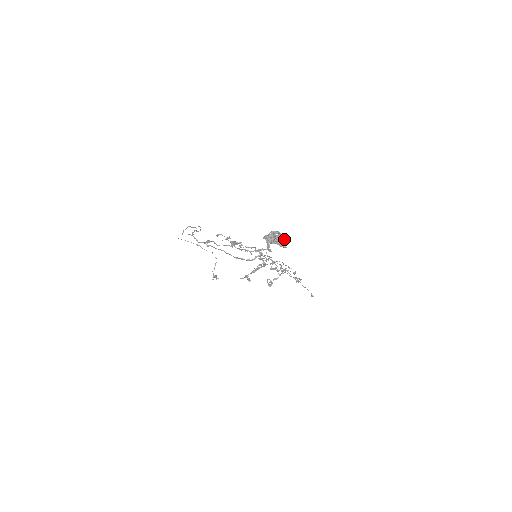
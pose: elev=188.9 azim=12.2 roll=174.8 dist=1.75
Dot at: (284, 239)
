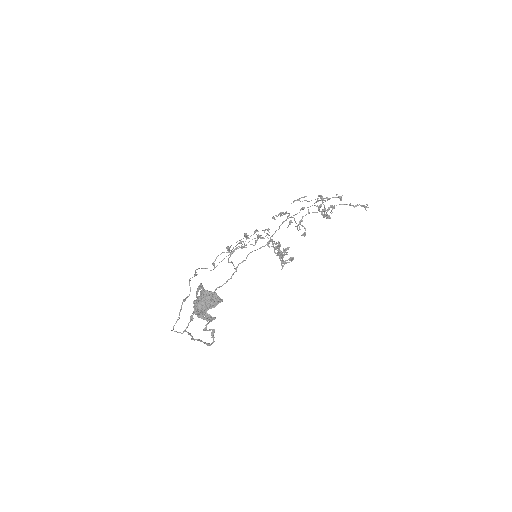
Dot at: (207, 298)
